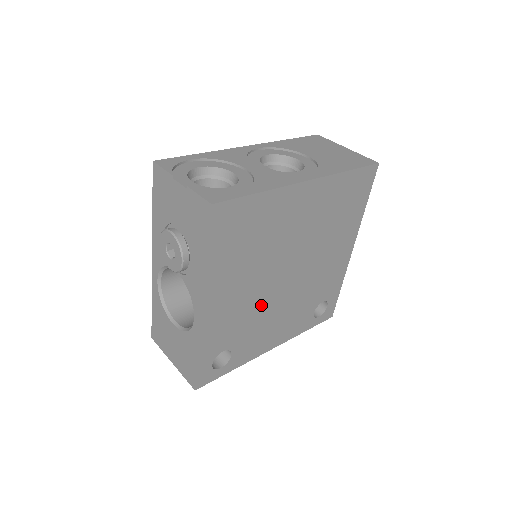
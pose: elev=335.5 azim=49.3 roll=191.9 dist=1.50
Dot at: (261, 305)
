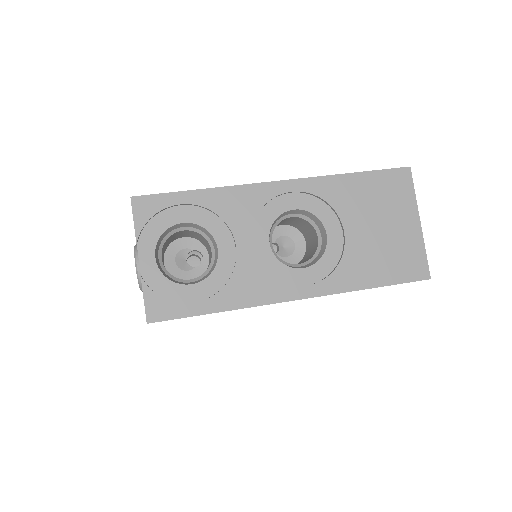
Dot at: occluded
